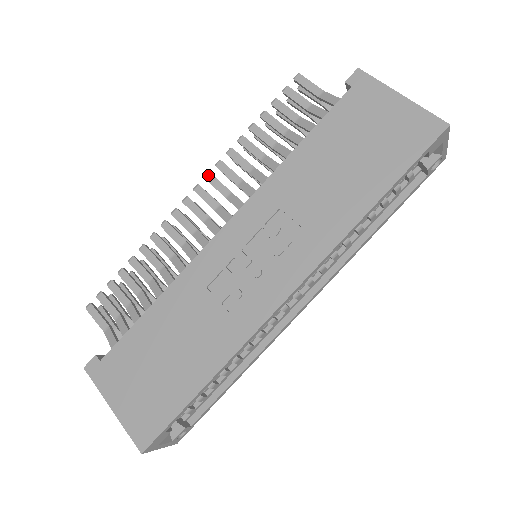
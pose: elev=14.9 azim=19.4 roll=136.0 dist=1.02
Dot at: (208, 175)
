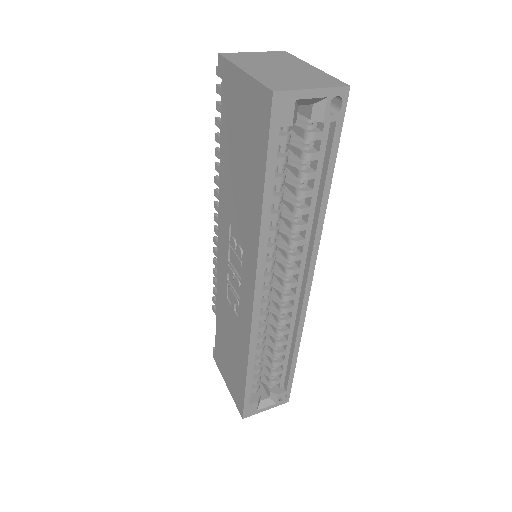
Dot at: (214, 192)
